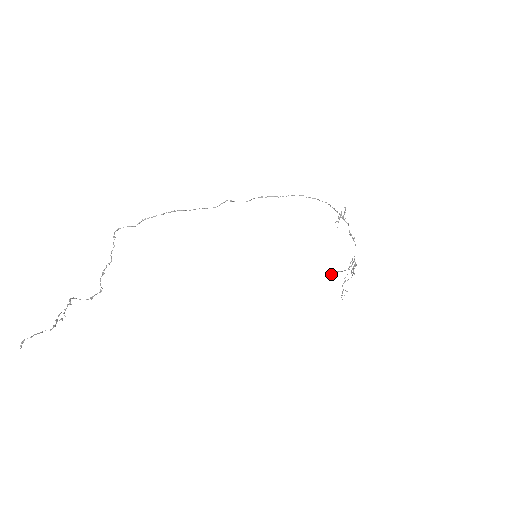
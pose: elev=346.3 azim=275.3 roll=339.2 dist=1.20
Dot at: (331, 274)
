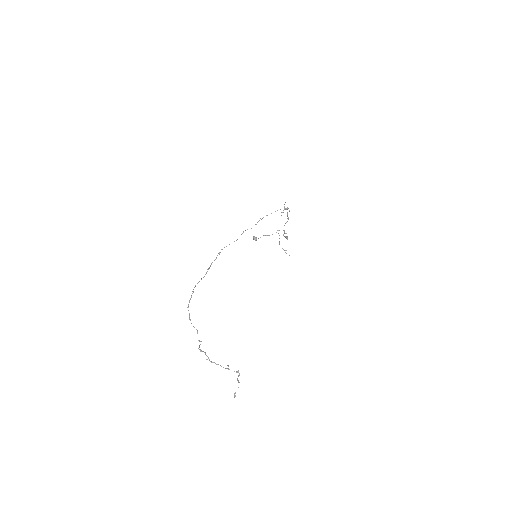
Dot at: (255, 237)
